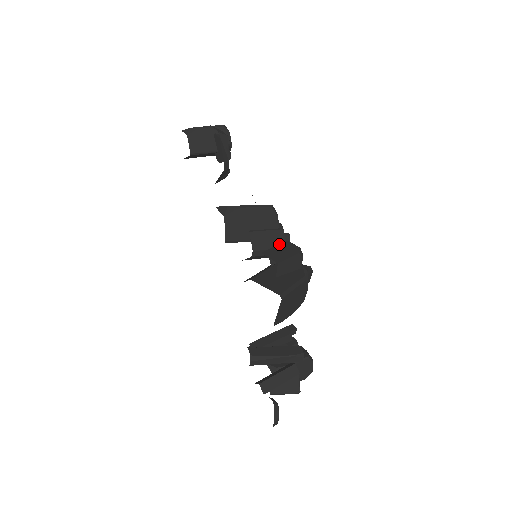
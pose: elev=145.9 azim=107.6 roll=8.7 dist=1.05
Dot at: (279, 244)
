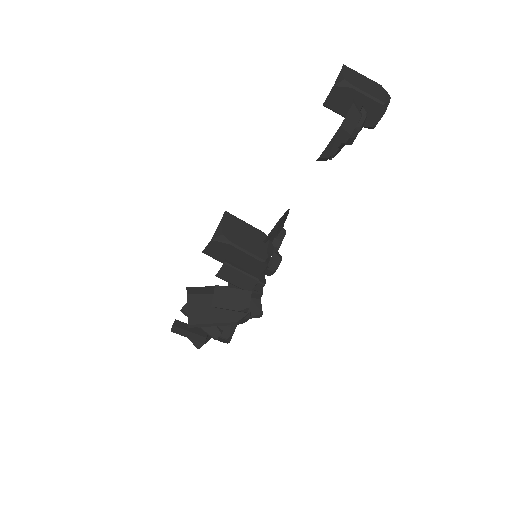
Dot at: (240, 289)
